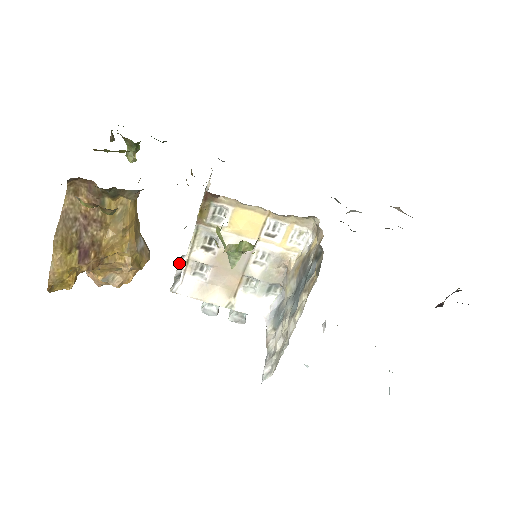
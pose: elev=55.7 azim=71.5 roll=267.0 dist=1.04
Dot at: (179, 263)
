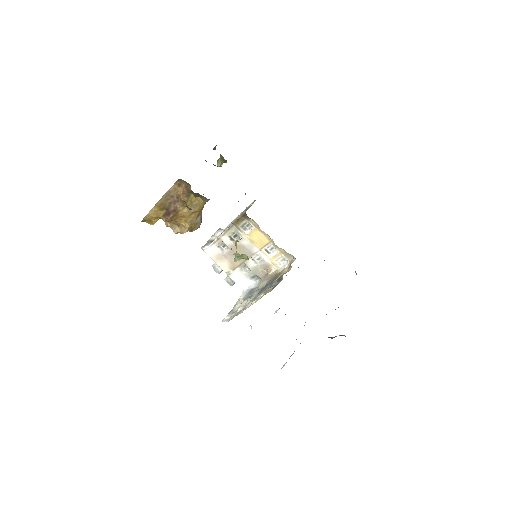
Dot at: (215, 233)
